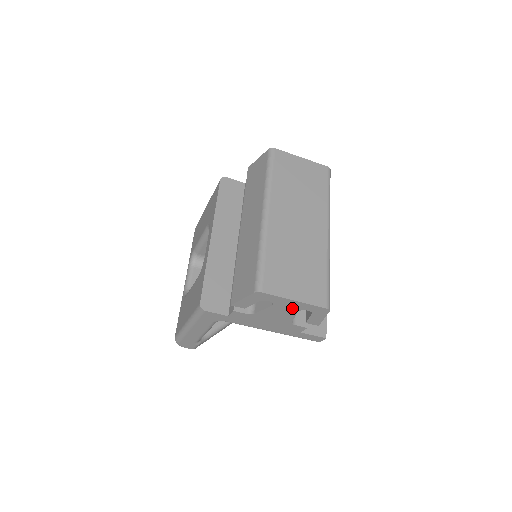
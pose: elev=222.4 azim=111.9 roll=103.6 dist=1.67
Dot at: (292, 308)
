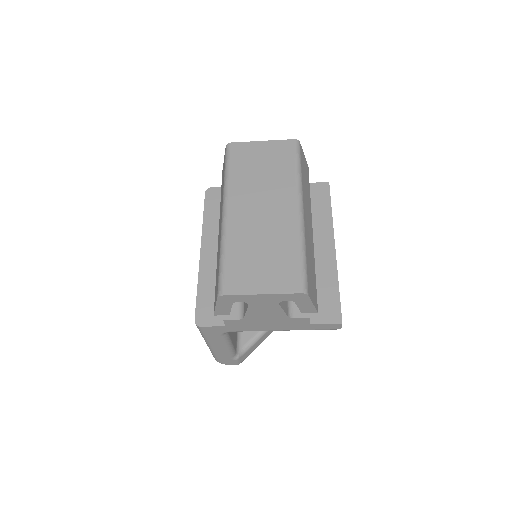
Dot at: (270, 302)
